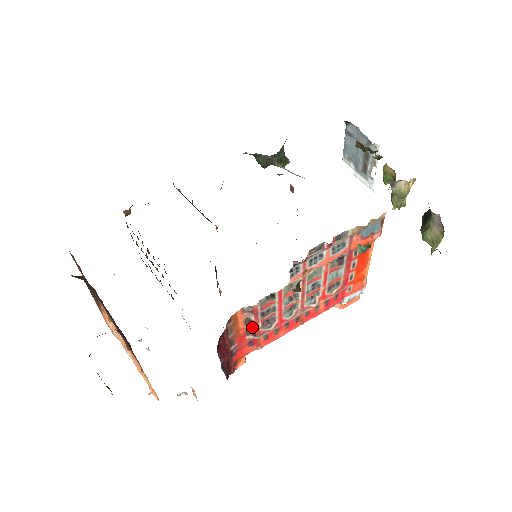
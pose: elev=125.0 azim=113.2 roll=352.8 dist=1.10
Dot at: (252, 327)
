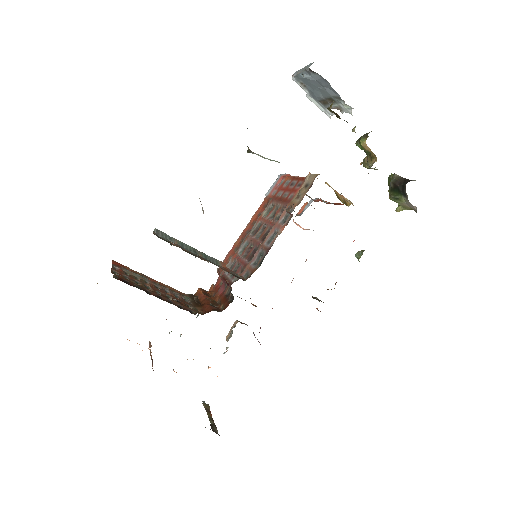
Dot at: occluded
